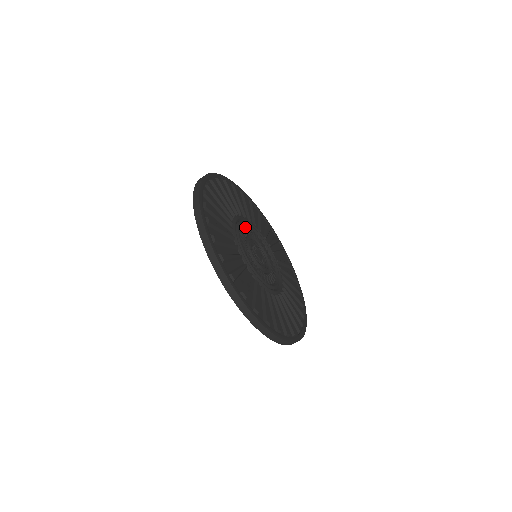
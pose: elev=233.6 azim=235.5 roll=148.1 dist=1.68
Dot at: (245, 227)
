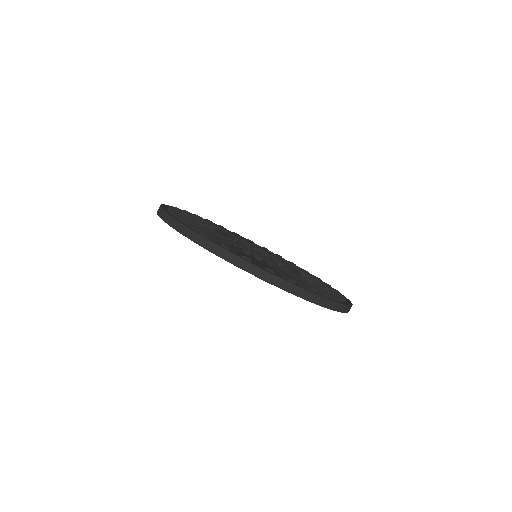
Dot at: occluded
